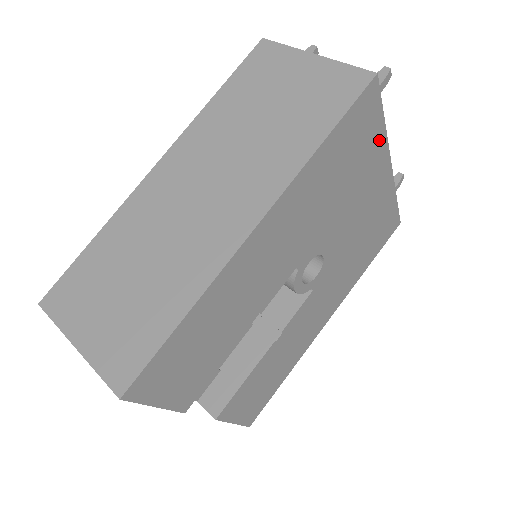
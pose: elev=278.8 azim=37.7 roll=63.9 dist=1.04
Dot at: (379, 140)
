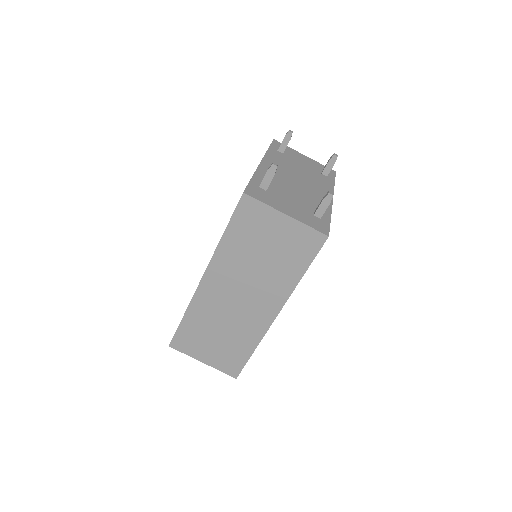
Dot at: occluded
